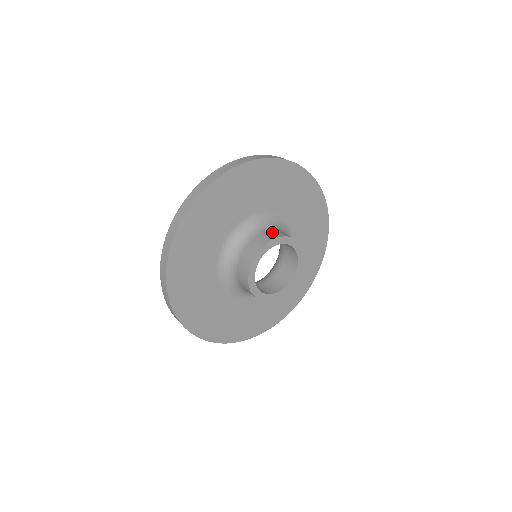
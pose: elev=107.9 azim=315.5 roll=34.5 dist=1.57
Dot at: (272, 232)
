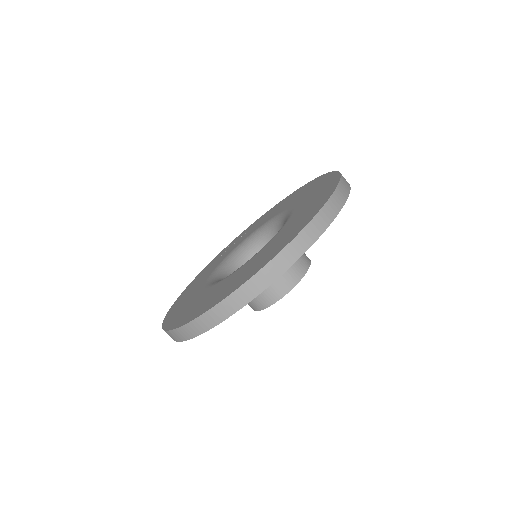
Dot at: (298, 261)
